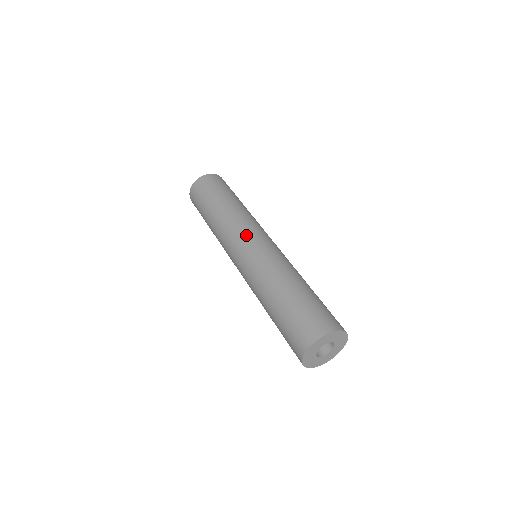
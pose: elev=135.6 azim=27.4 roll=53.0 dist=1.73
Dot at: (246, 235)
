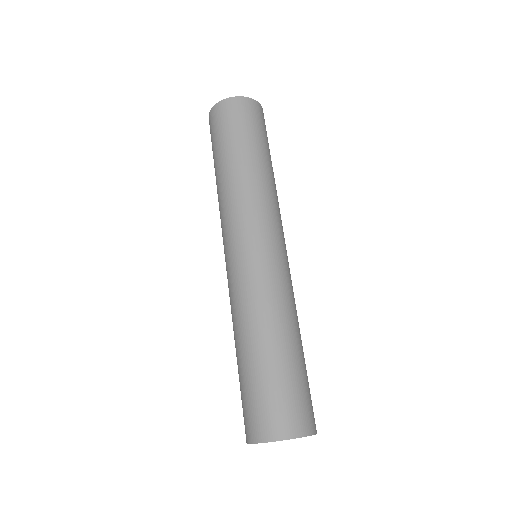
Dot at: (253, 231)
